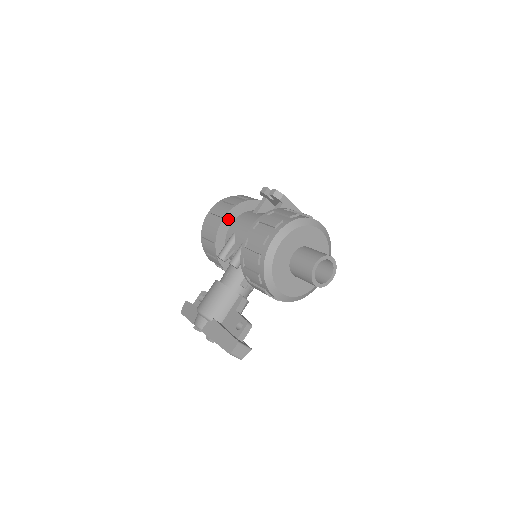
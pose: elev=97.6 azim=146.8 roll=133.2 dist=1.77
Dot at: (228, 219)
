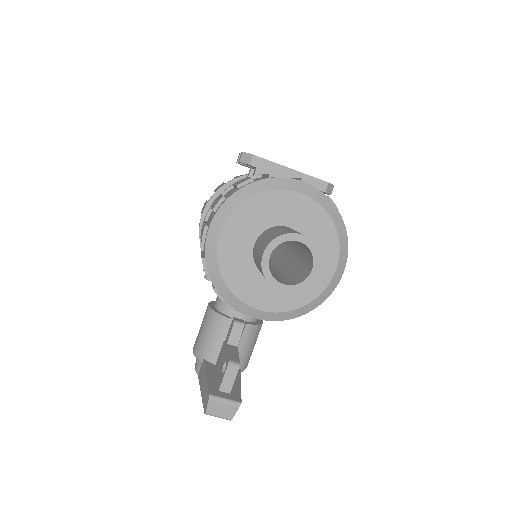
Dot at: occluded
